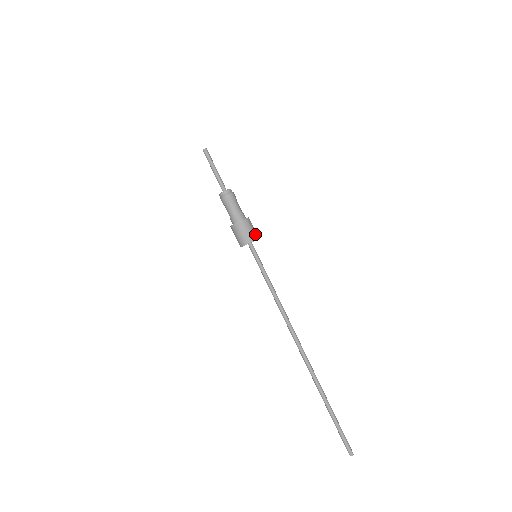
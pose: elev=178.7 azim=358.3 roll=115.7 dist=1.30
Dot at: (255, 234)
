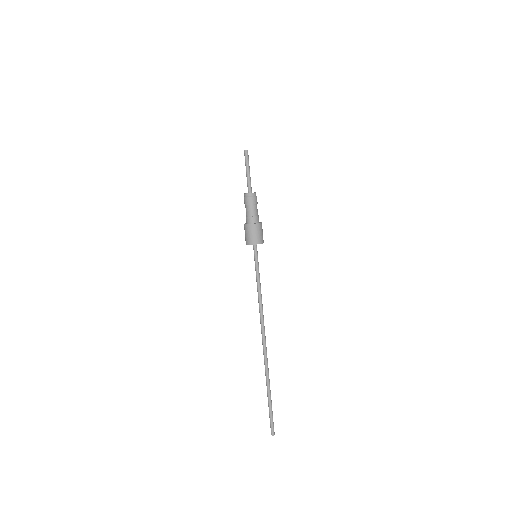
Dot at: (261, 239)
